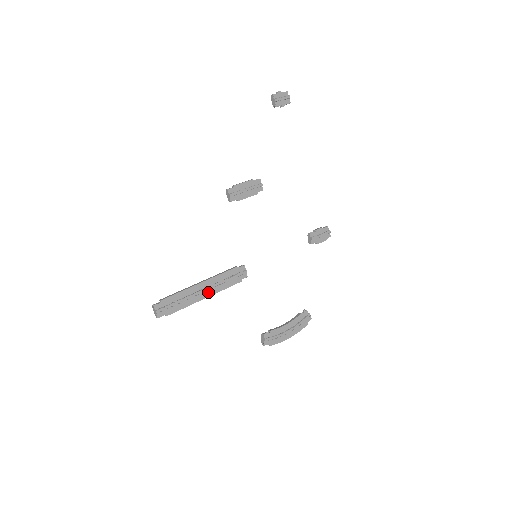
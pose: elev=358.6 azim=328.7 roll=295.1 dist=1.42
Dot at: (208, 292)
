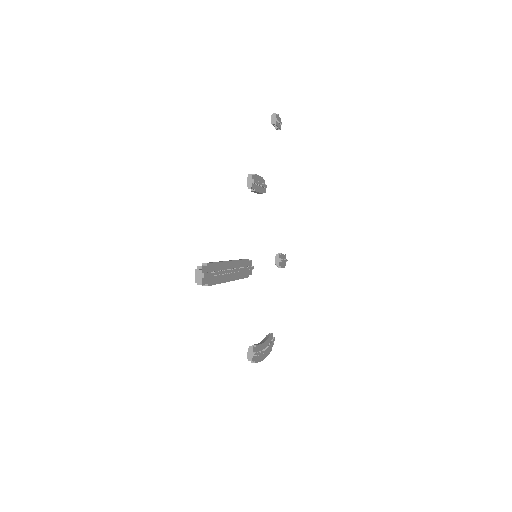
Dot at: (232, 275)
